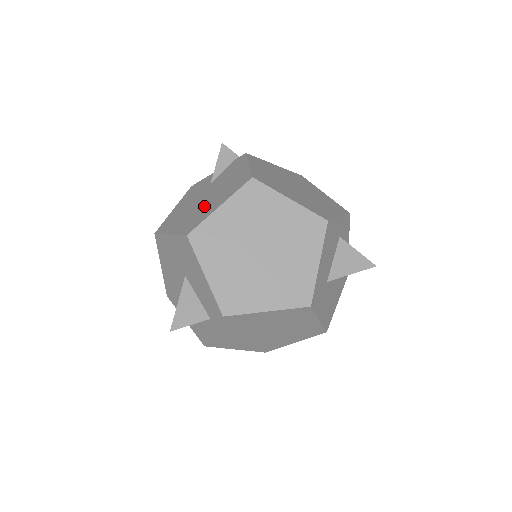
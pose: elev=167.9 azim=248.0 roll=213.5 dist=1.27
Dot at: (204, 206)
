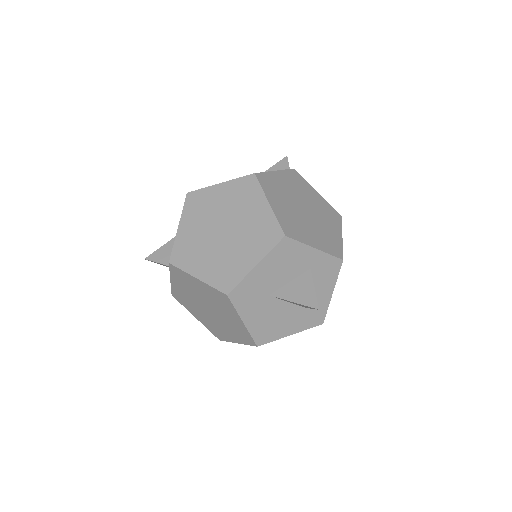
Dot at: occluded
